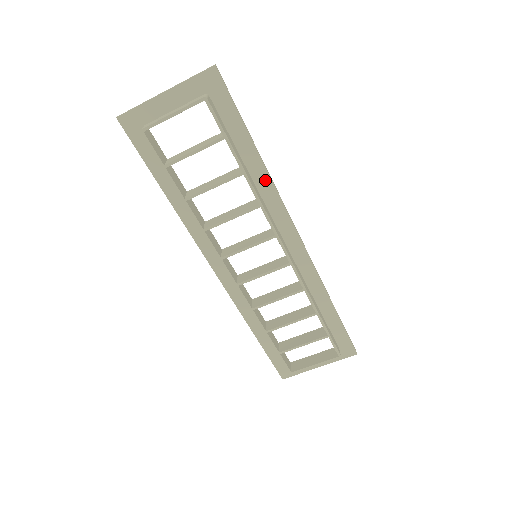
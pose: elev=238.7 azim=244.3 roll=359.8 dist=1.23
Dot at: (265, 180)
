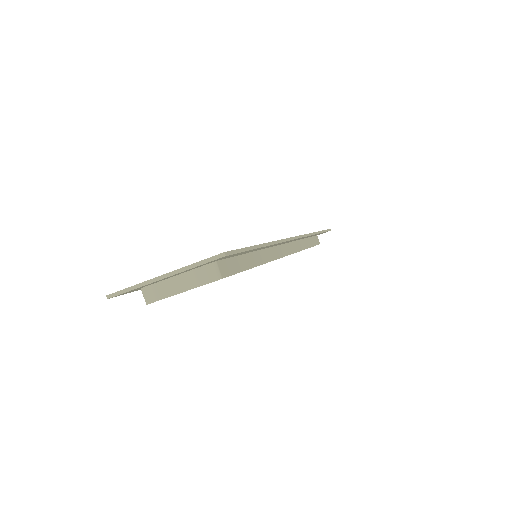
Dot at: occluded
